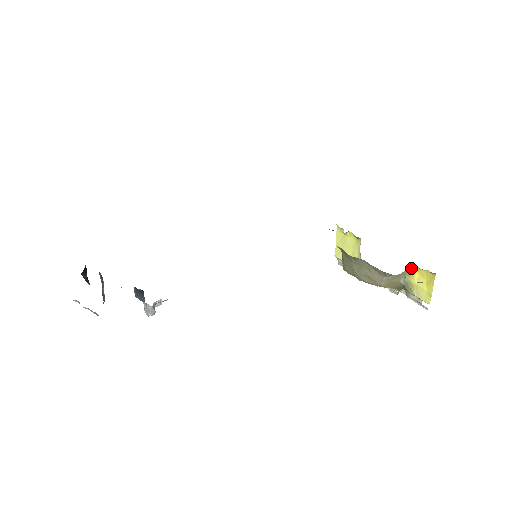
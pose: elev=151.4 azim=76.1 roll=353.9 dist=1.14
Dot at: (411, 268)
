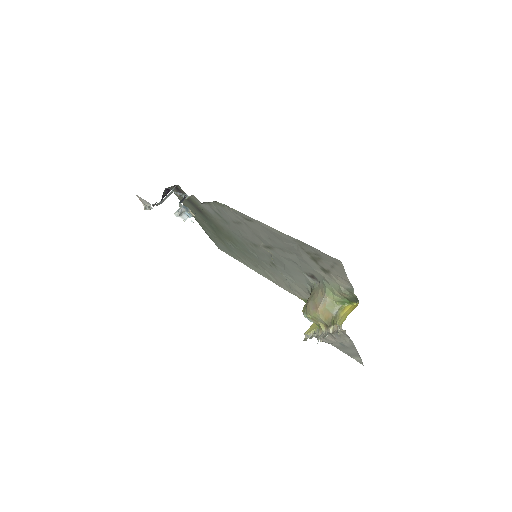
Dot at: (346, 305)
